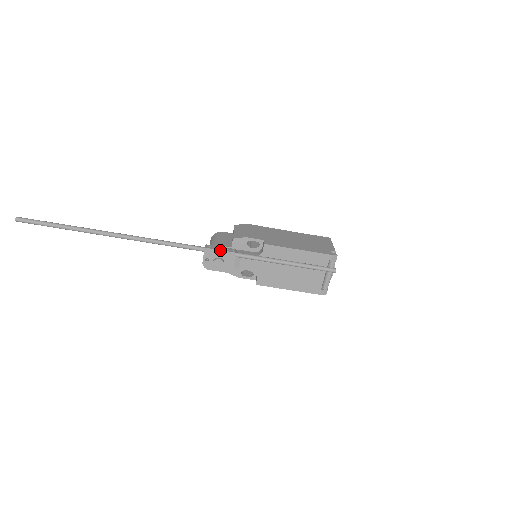
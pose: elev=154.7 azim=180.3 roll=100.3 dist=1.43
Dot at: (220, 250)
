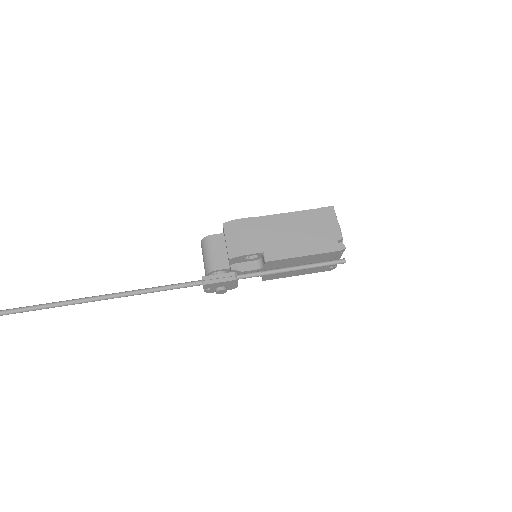
Dot at: (220, 282)
